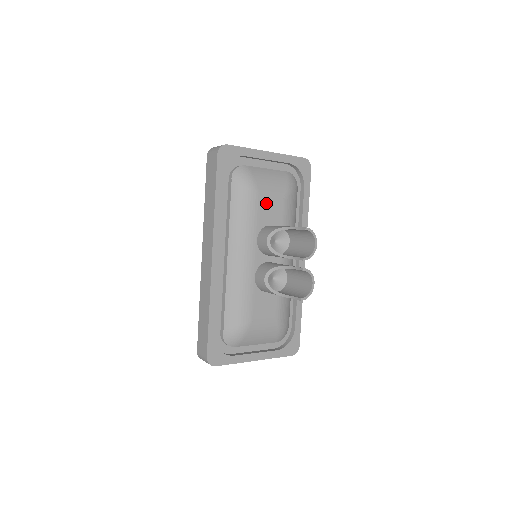
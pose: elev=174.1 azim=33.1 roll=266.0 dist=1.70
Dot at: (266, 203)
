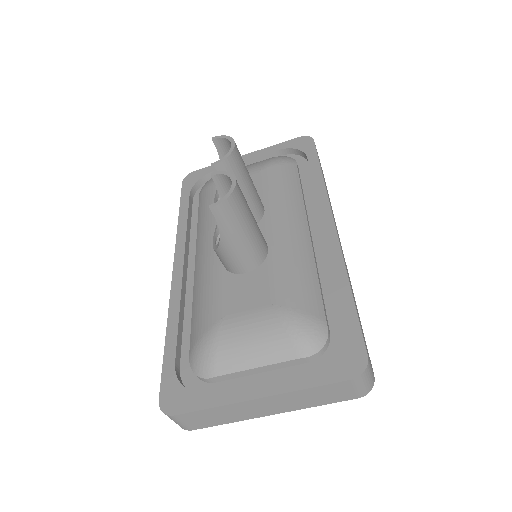
Dot at: occluded
